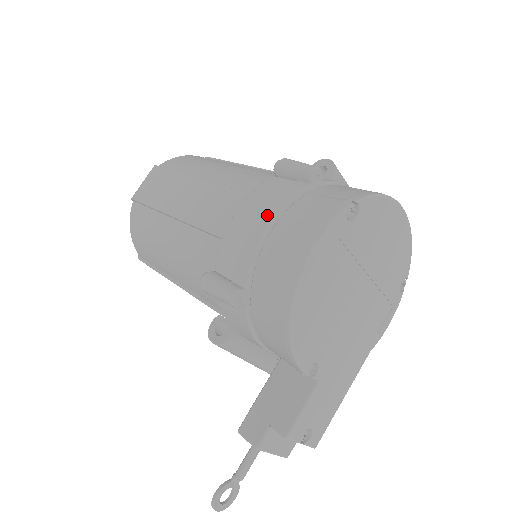
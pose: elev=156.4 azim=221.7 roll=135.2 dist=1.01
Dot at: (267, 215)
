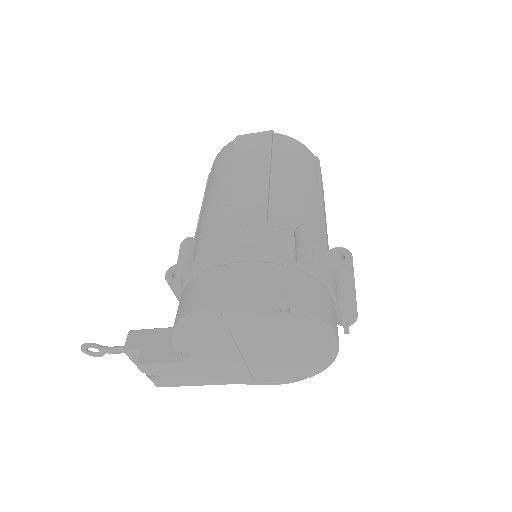
Dot at: (247, 251)
